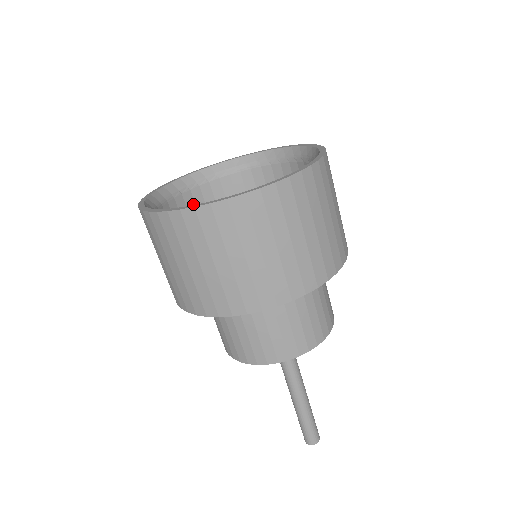
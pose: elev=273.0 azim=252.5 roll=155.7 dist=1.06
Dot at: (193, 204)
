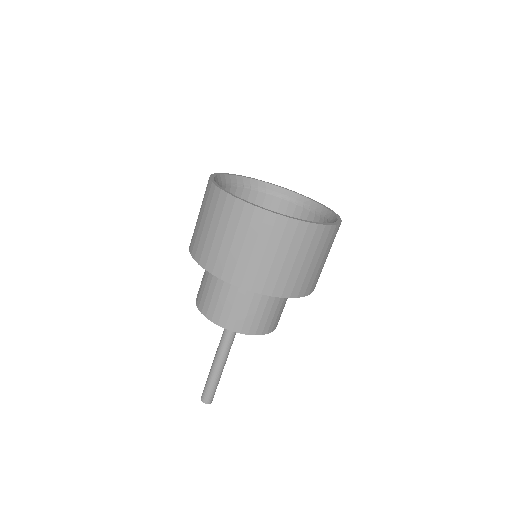
Dot at: occluded
